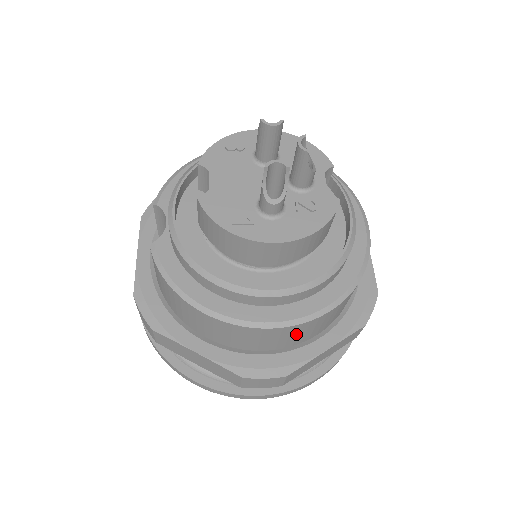
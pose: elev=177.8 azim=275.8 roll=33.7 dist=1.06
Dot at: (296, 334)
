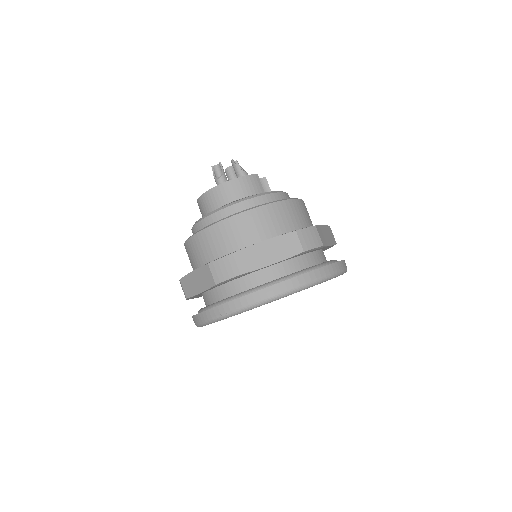
Dot at: (238, 231)
